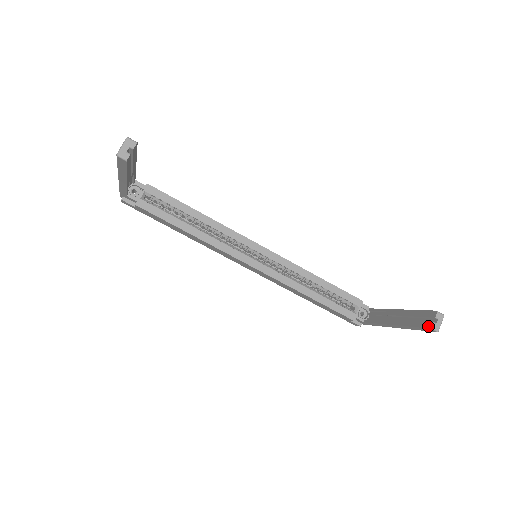
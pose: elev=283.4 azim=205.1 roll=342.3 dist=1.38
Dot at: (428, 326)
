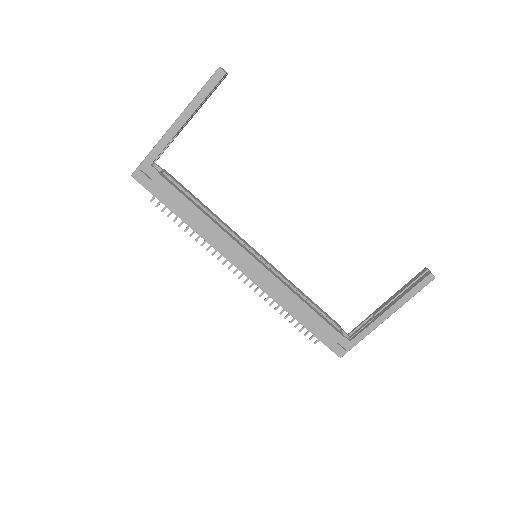
Dot at: (427, 275)
